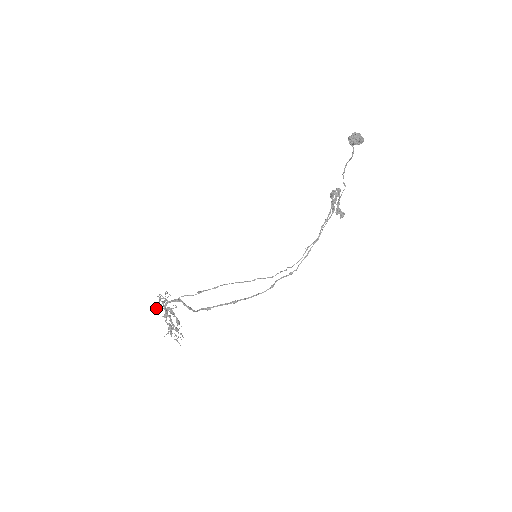
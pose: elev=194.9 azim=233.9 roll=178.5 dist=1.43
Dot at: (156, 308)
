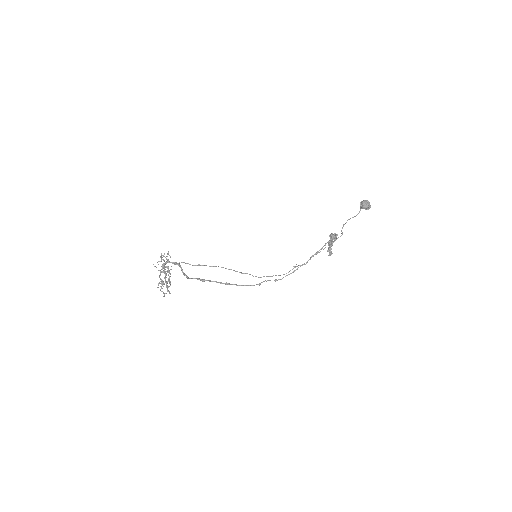
Dot at: occluded
